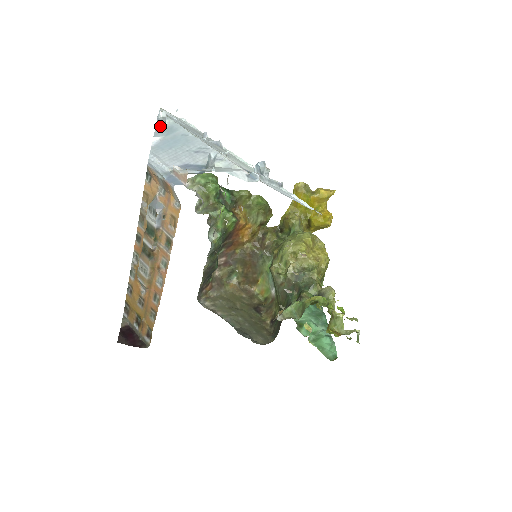
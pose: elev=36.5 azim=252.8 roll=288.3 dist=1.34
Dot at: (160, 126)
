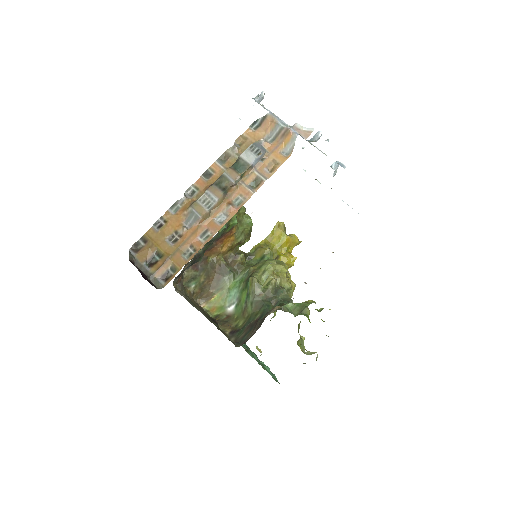
Dot at: (257, 101)
